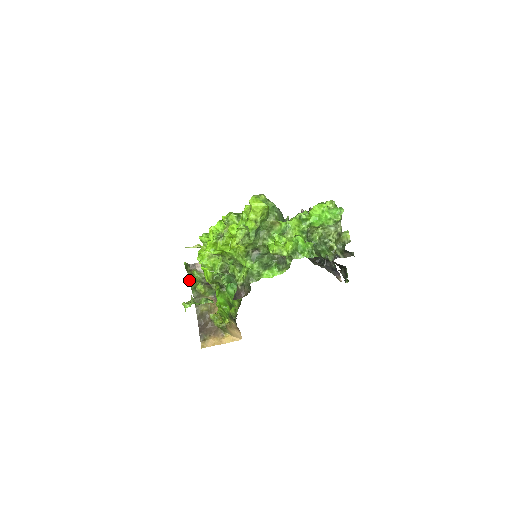
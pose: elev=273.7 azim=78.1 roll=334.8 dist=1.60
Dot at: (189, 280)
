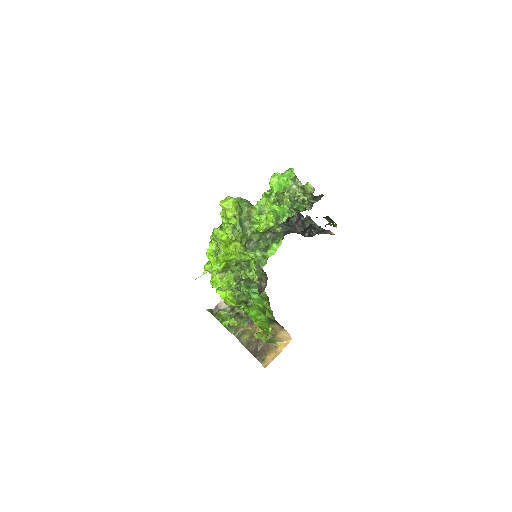
Dot at: (220, 322)
